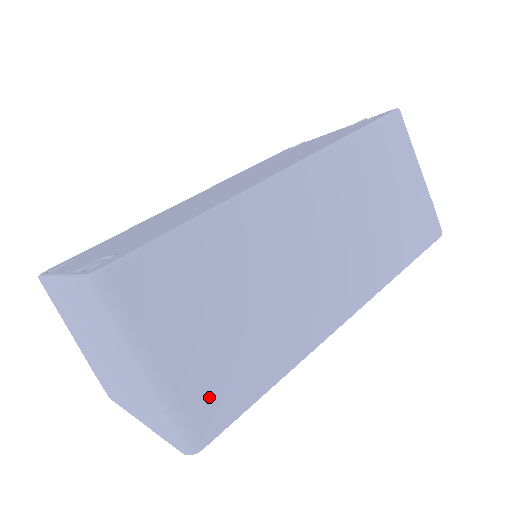
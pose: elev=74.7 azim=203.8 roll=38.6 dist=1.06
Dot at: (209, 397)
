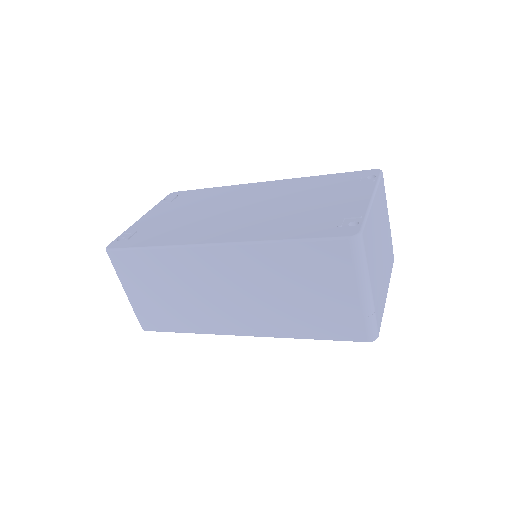
Dot at: (150, 317)
